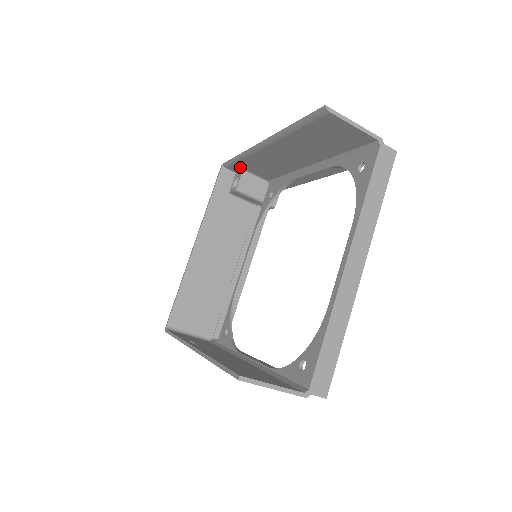
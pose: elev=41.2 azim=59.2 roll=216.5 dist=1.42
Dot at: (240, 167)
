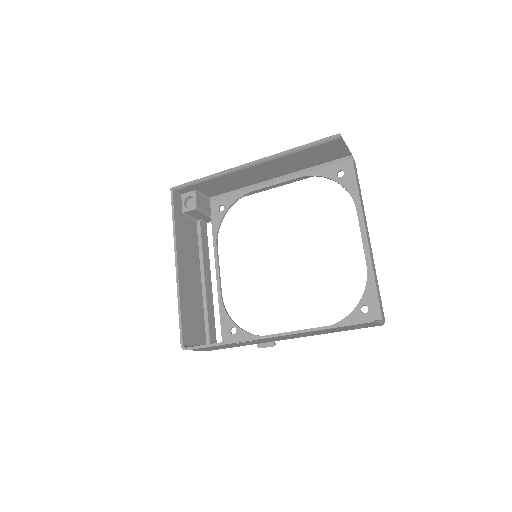
Dot at: (195, 188)
